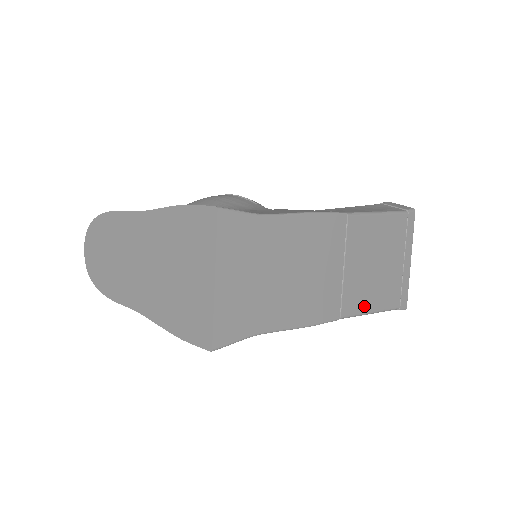
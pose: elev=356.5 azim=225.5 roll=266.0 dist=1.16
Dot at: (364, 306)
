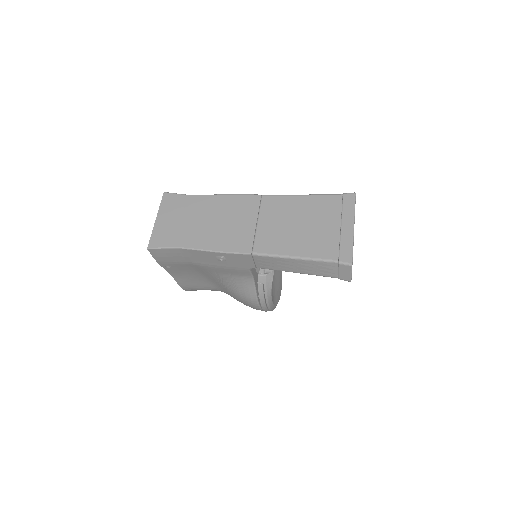
Dot at: (282, 251)
